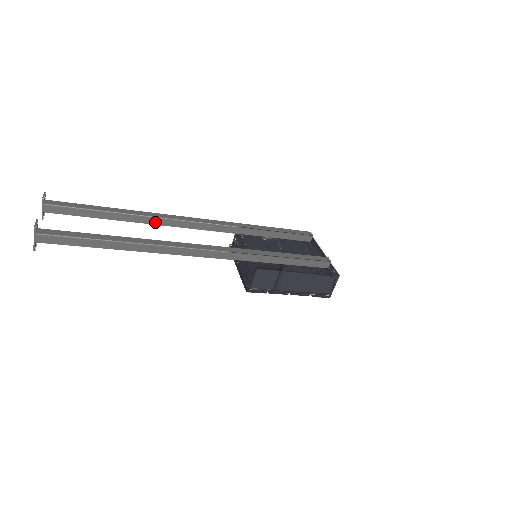
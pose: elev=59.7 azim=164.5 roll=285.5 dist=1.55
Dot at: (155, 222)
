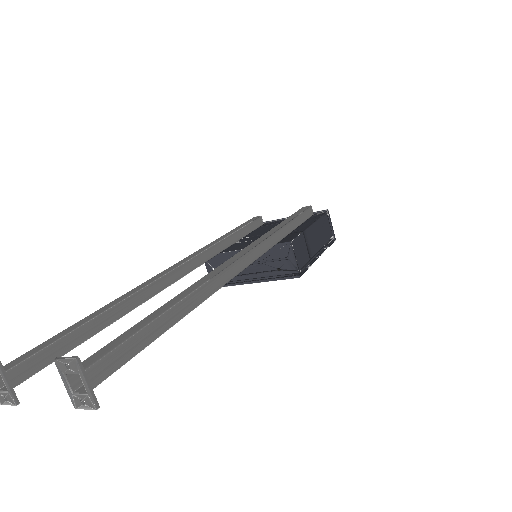
Dot at: (148, 294)
